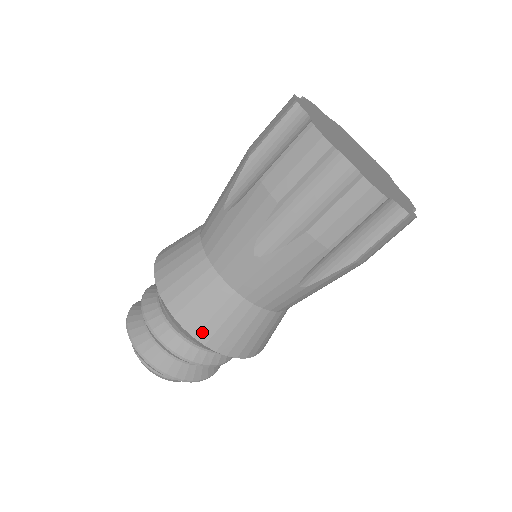
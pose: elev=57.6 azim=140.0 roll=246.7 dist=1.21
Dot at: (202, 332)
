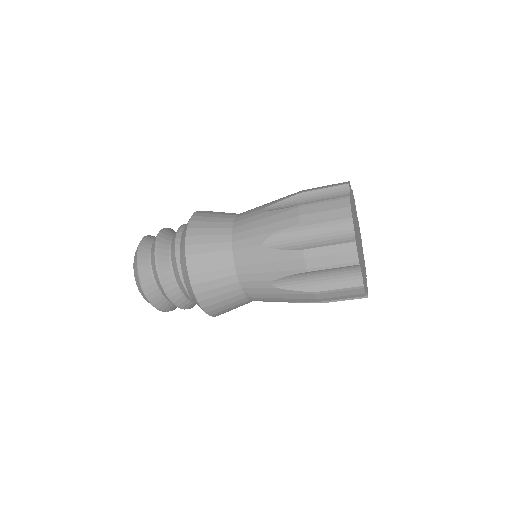
Dot at: (223, 313)
